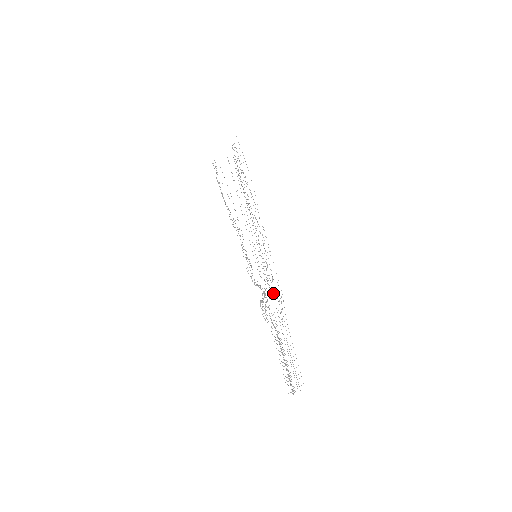
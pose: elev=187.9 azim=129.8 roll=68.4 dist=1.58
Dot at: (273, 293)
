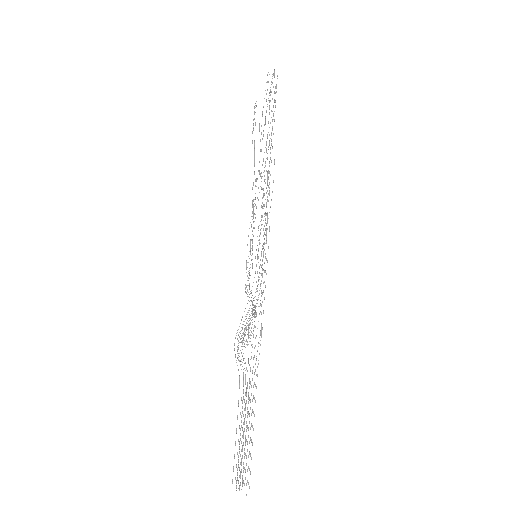
Dot at: occluded
